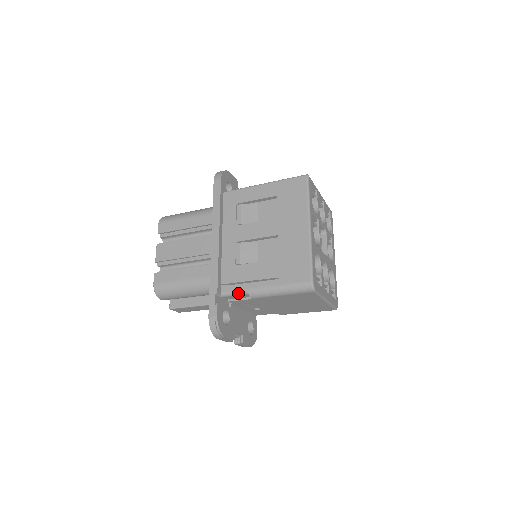
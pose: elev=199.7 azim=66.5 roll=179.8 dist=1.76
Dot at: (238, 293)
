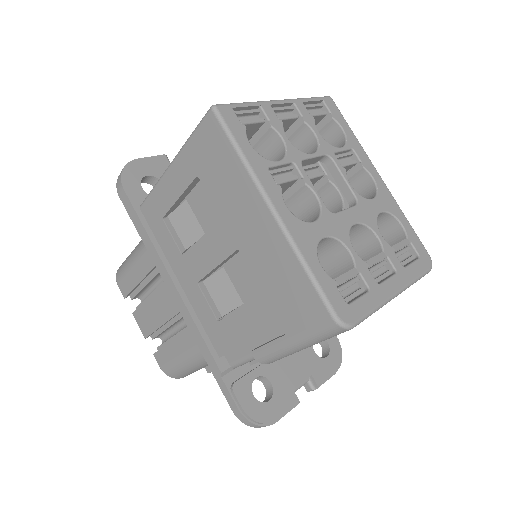
Dot at: (249, 360)
